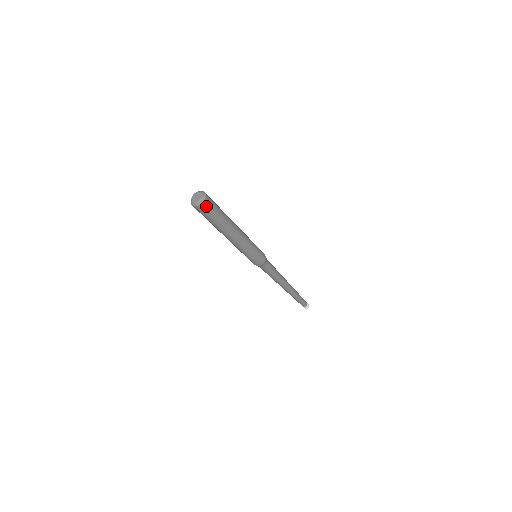
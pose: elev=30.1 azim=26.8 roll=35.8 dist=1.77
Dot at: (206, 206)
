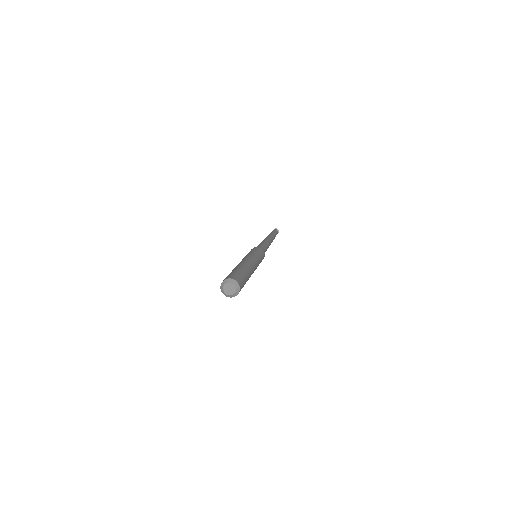
Dot at: occluded
